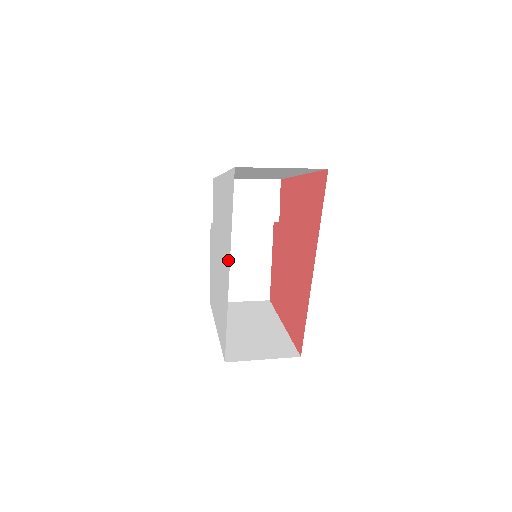
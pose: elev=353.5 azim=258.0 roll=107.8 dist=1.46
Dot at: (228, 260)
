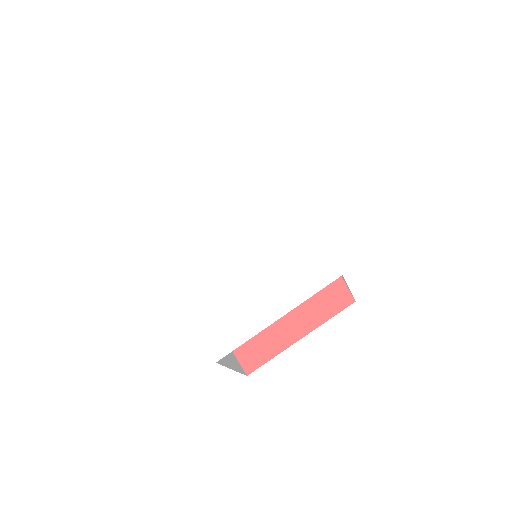
Dot at: (285, 191)
